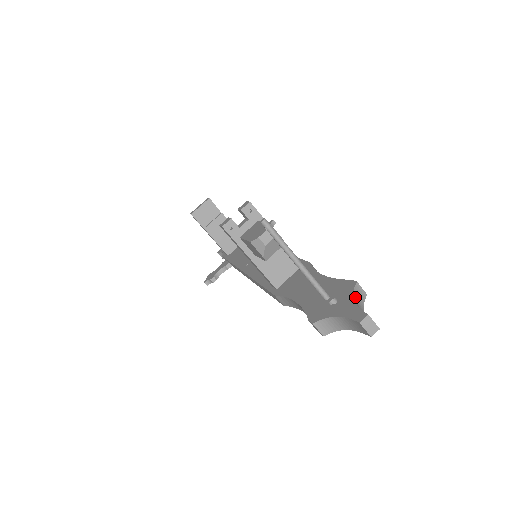
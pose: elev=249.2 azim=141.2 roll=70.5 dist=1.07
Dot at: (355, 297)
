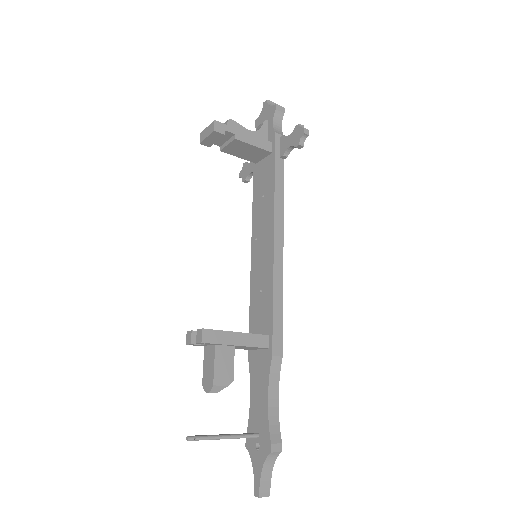
Dot at: (266, 462)
